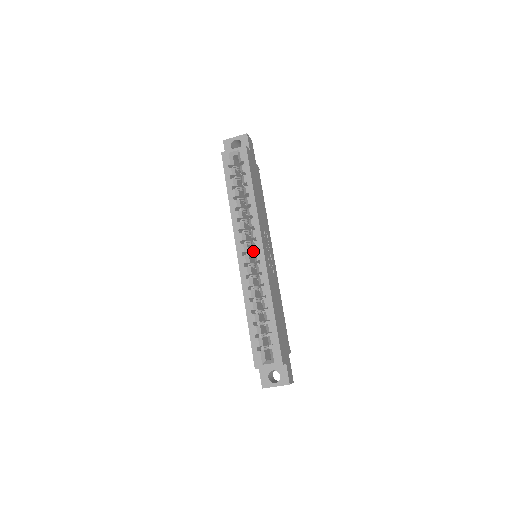
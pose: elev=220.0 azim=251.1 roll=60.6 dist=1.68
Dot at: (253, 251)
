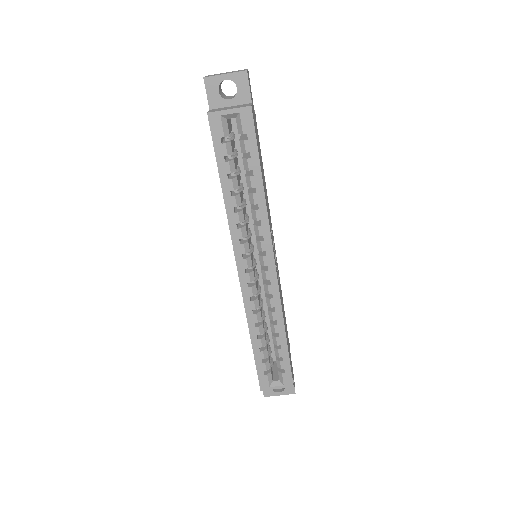
Dot at: occluded
